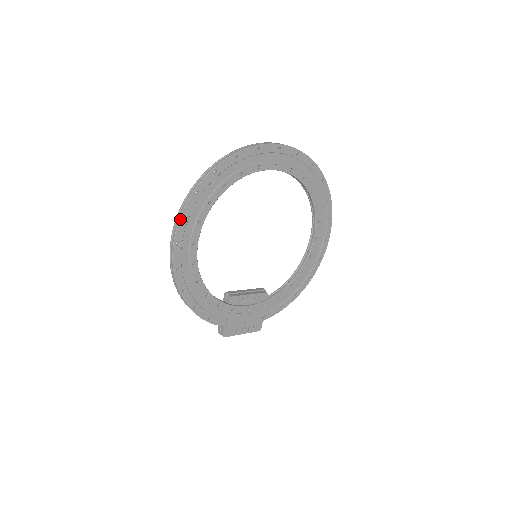
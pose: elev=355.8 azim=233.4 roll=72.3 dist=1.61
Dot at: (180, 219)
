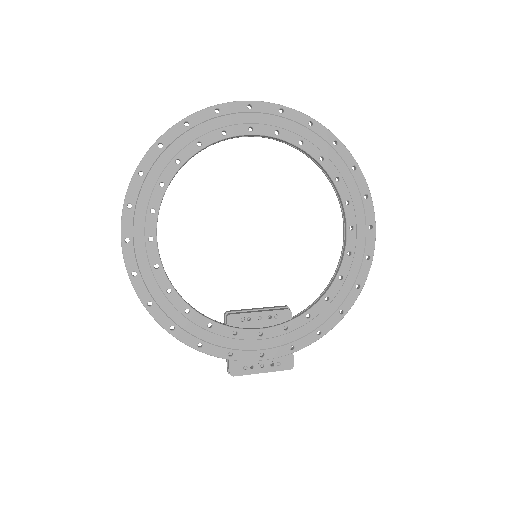
Dot at: (124, 208)
